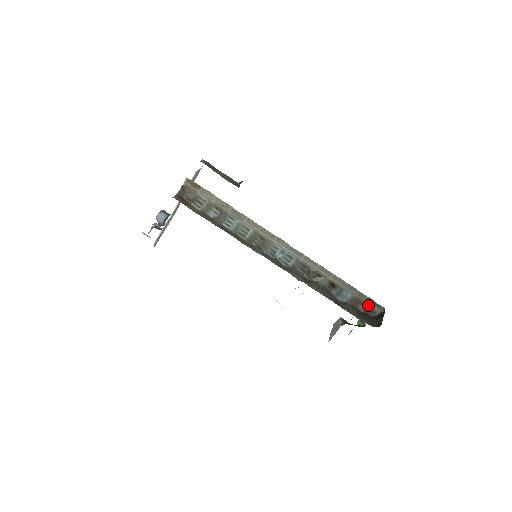
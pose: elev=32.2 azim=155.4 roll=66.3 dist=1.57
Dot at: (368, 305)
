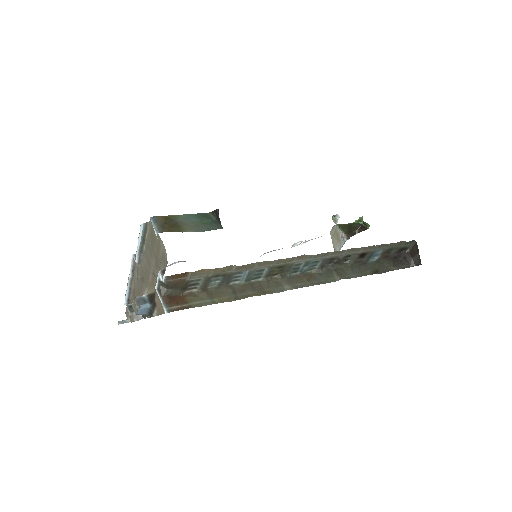
Dot at: (399, 247)
